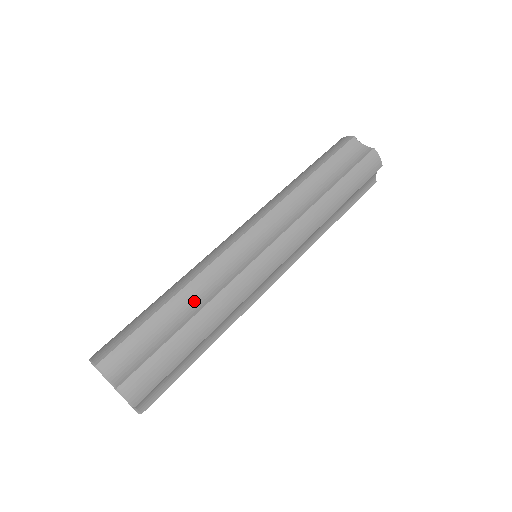
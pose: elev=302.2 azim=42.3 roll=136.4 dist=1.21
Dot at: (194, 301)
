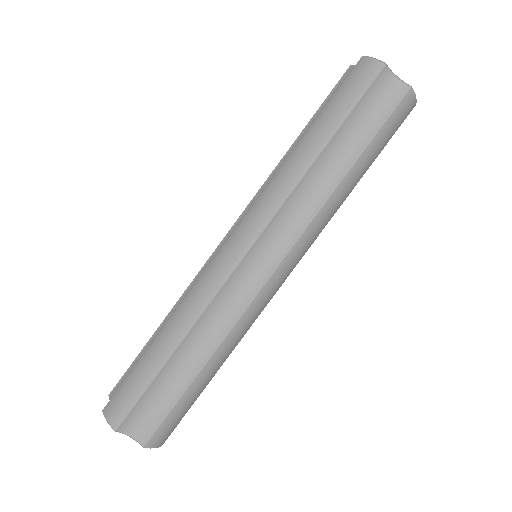
Dot at: (200, 346)
